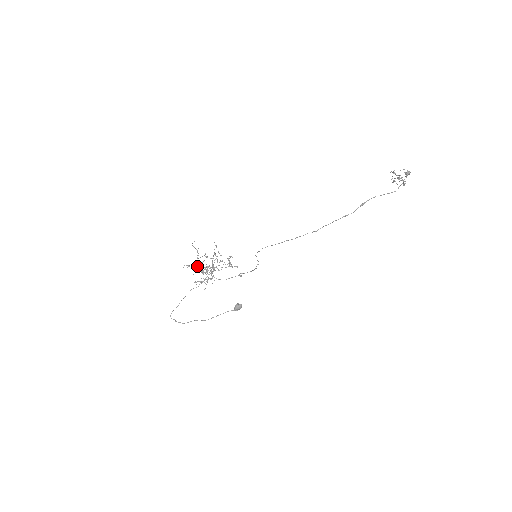
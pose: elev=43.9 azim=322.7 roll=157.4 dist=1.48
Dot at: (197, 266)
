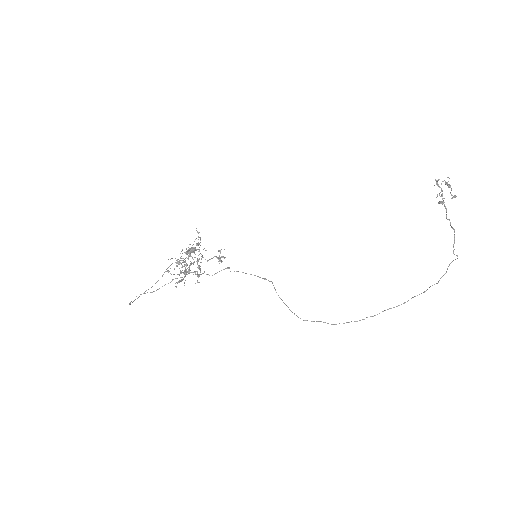
Dot at: (181, 273)
